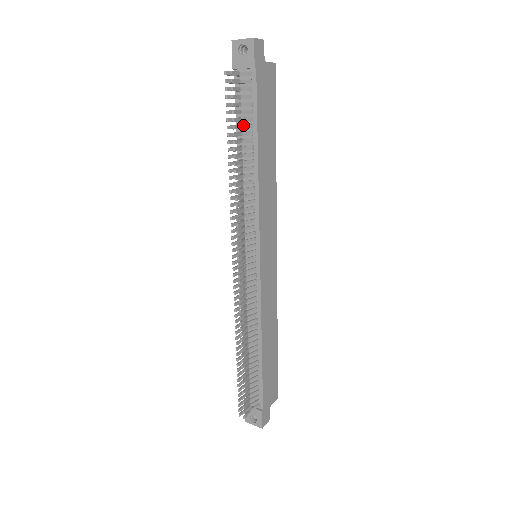
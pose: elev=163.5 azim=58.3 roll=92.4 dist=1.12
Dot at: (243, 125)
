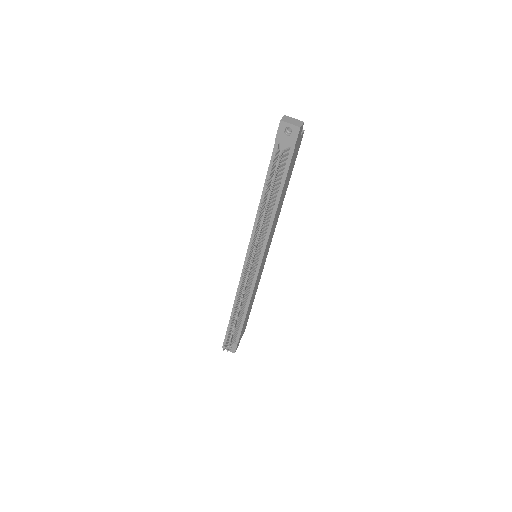
Dot at: (275, 184)
